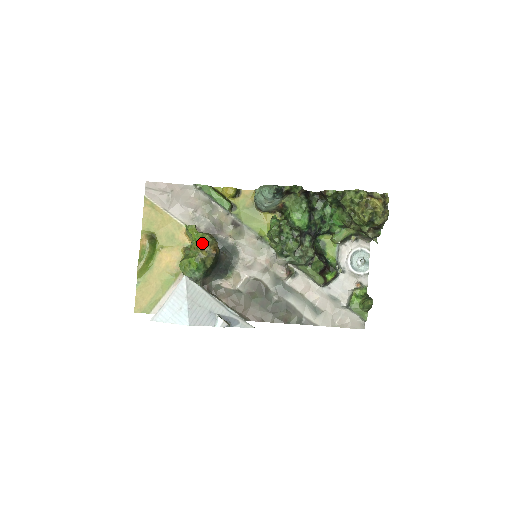
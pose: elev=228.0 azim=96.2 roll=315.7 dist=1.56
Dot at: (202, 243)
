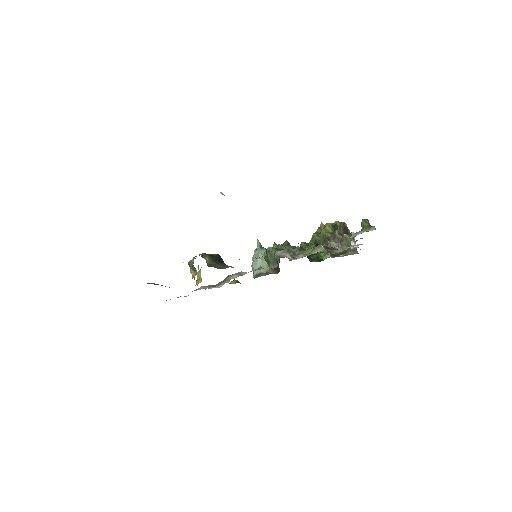
Dot at: occluded
